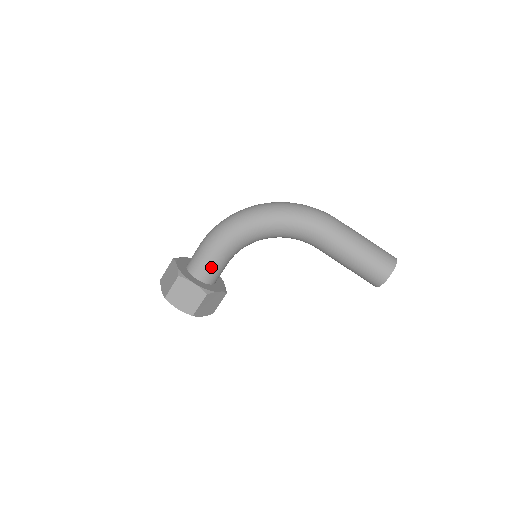
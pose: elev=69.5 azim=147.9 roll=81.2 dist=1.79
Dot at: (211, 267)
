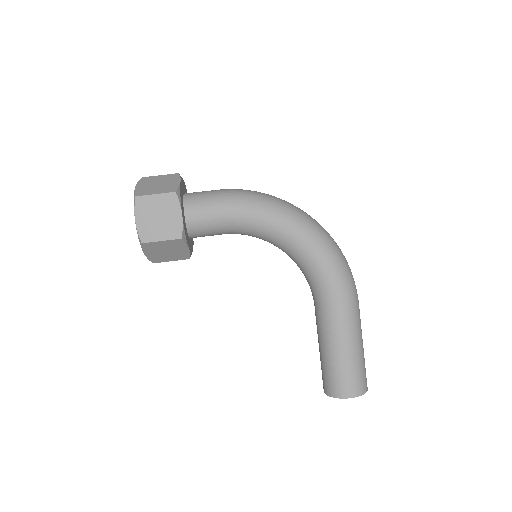
Dot at: (211, 219)
